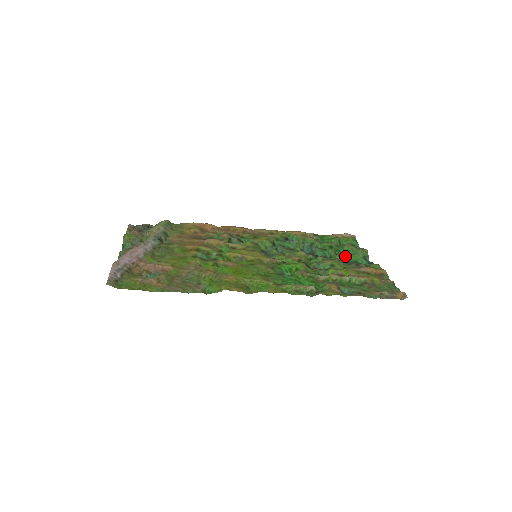
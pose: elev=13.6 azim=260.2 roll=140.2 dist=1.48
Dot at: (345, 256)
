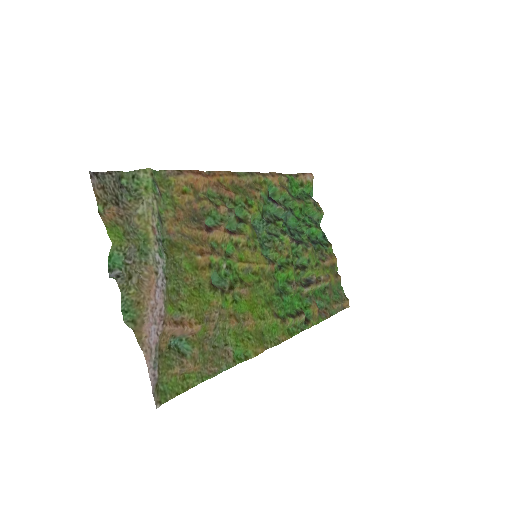
Dot at: (311, 229)
